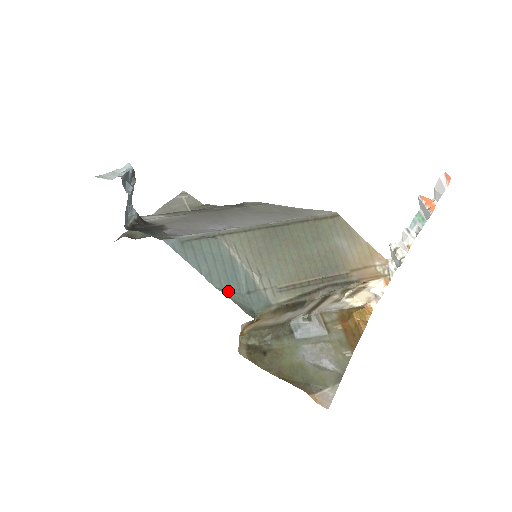
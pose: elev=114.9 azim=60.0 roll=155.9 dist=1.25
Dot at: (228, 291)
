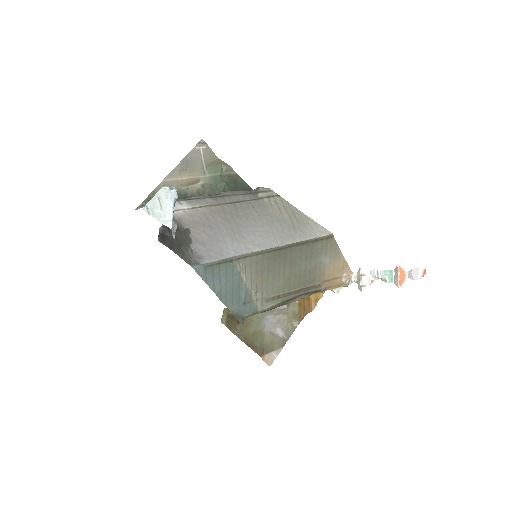
Dot at: (230, 304)
